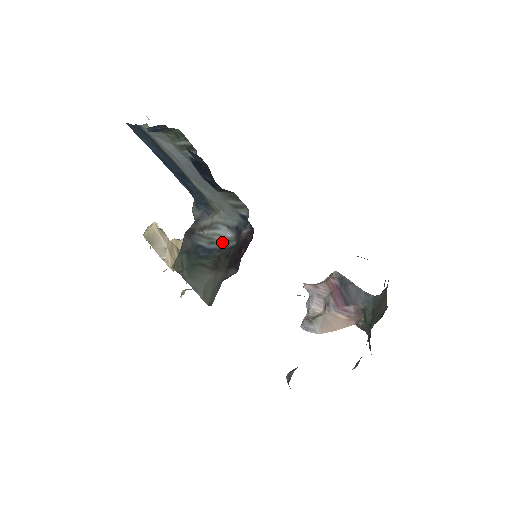
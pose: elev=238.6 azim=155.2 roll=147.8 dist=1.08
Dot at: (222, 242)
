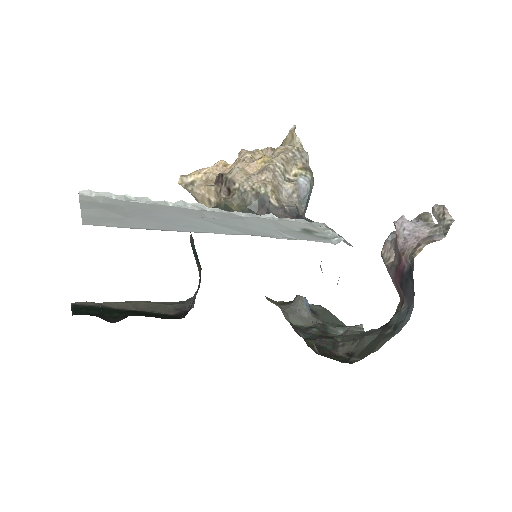
Dot at: occluded
